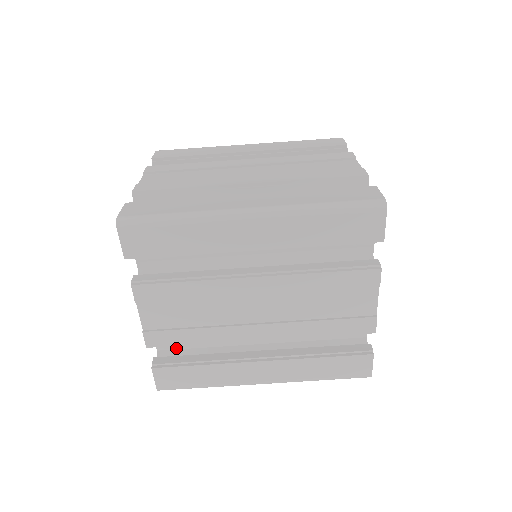
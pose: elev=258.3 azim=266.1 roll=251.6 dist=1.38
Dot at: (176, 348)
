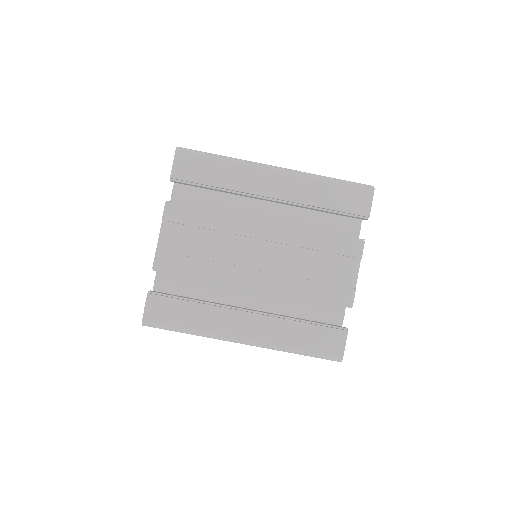
Dot at: occluded
